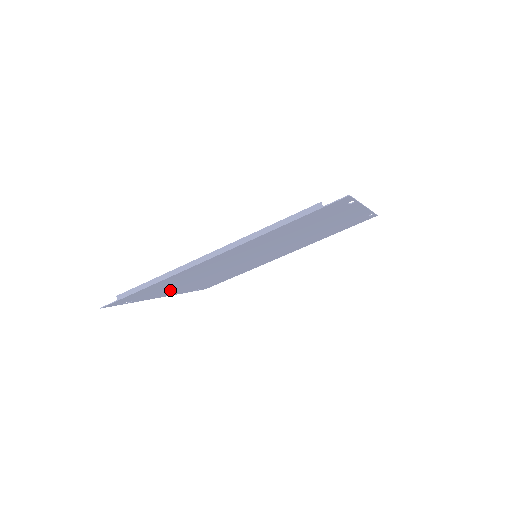
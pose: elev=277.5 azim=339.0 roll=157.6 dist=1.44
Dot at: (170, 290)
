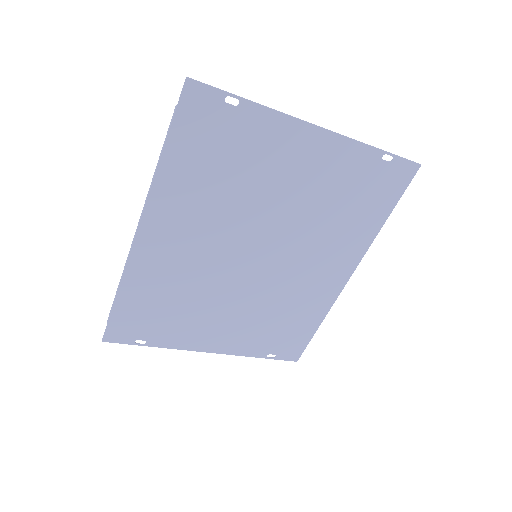
Dot at: (193, 330)
